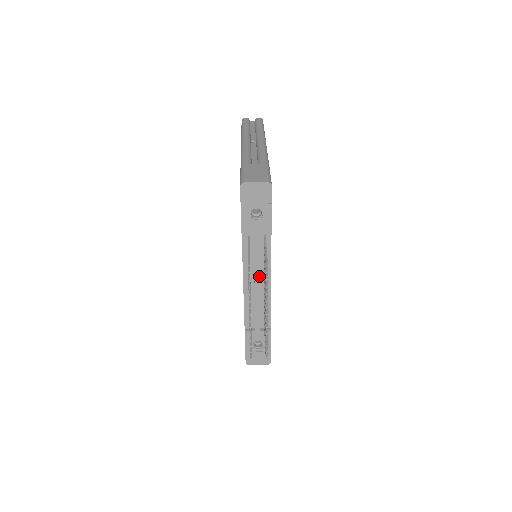
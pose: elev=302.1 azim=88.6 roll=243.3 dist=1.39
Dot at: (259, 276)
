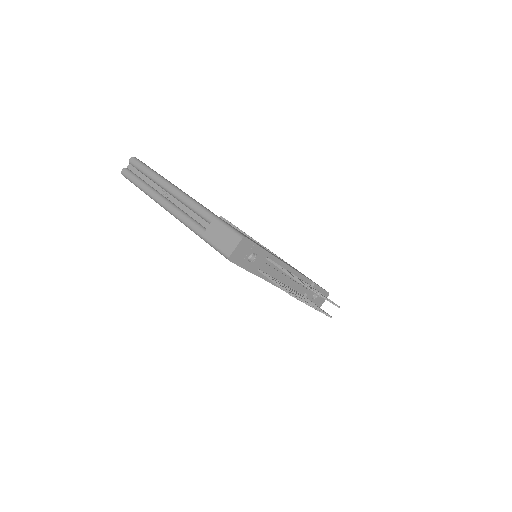
Dot at: (284, 275)
